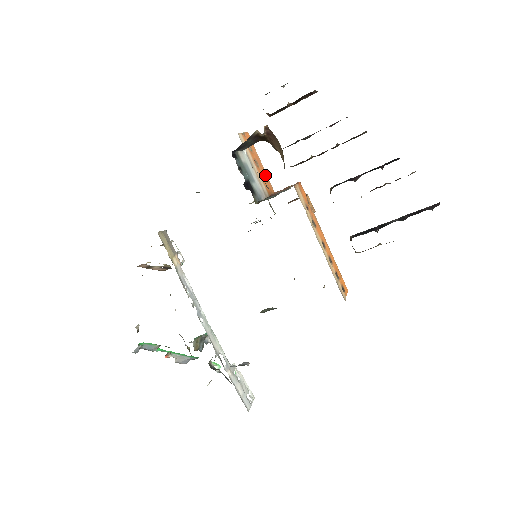
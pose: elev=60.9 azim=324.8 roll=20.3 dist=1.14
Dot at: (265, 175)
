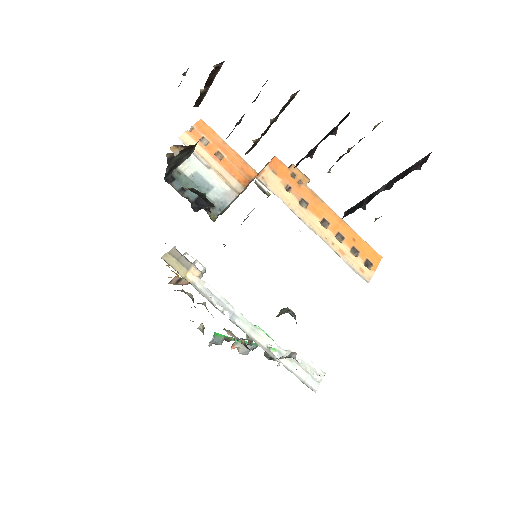
Dot at: (238, 160)
